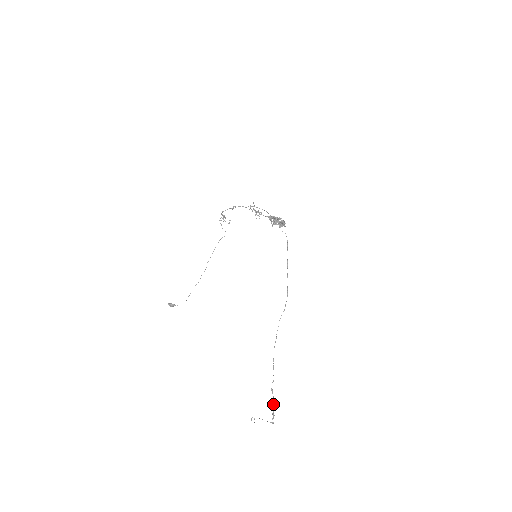
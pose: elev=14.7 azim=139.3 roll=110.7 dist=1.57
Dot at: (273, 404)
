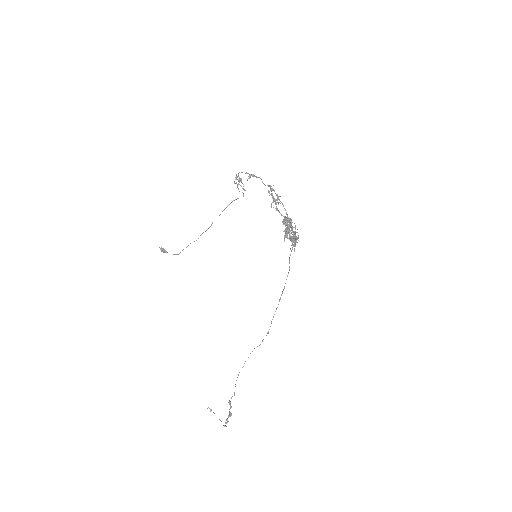
Dot at: (229, 413)
